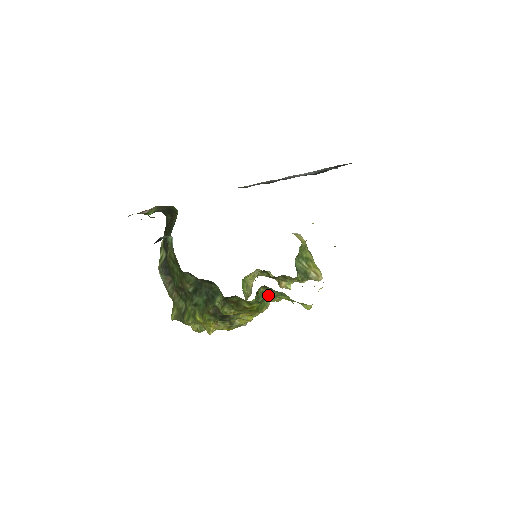
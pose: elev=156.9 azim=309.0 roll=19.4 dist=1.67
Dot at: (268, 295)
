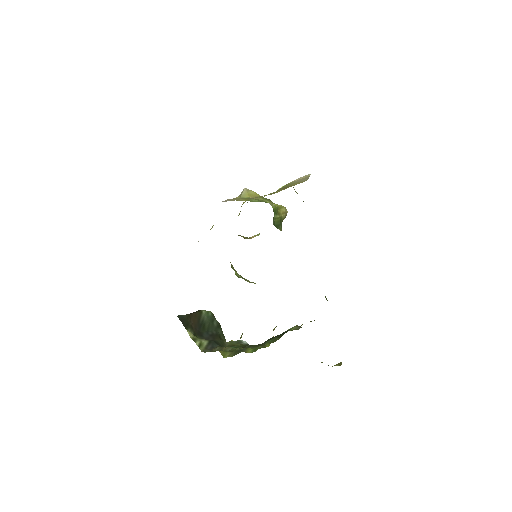
Dot at: occluded
